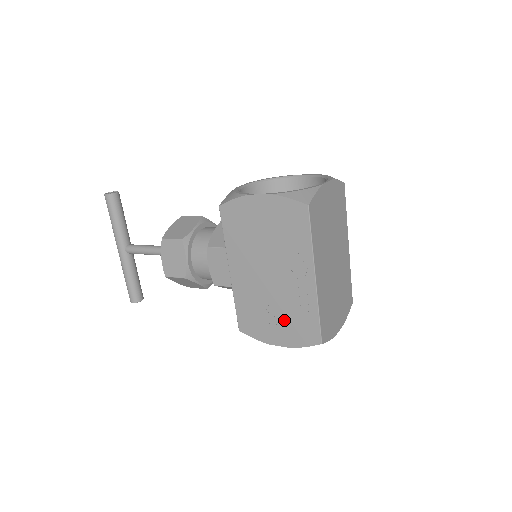
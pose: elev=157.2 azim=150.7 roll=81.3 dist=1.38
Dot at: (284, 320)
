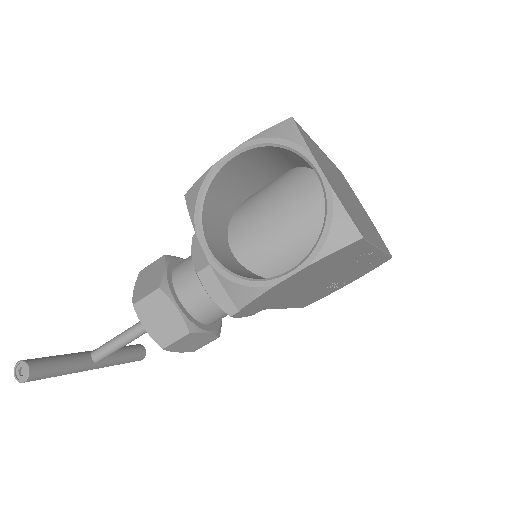
Dot at: (350, 278)
